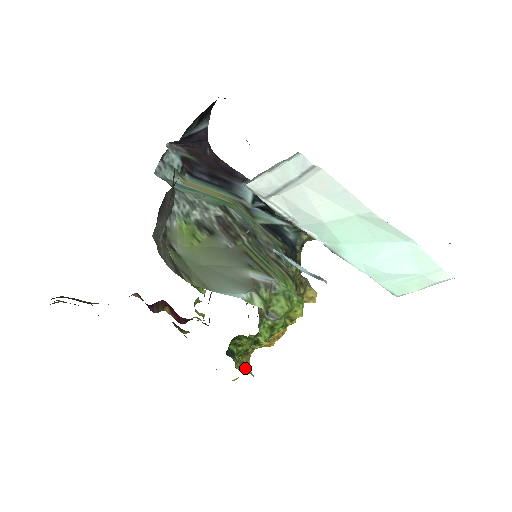
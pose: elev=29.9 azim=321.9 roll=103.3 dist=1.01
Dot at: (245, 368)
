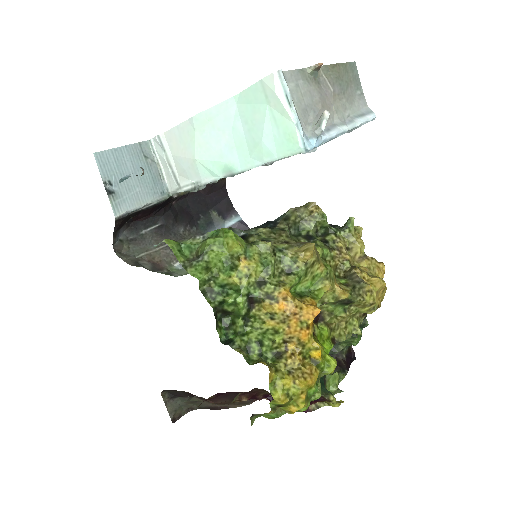
Dot at: (261, 362)
